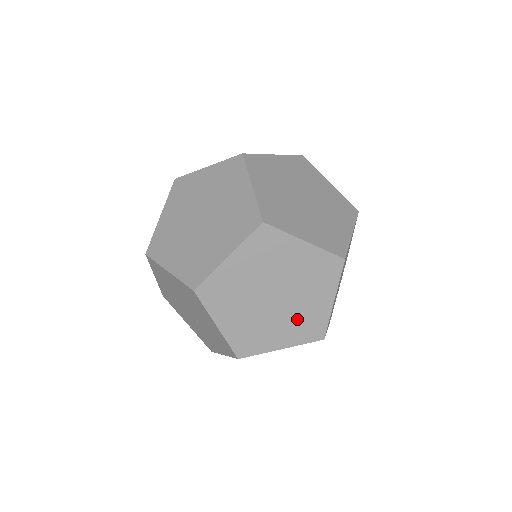
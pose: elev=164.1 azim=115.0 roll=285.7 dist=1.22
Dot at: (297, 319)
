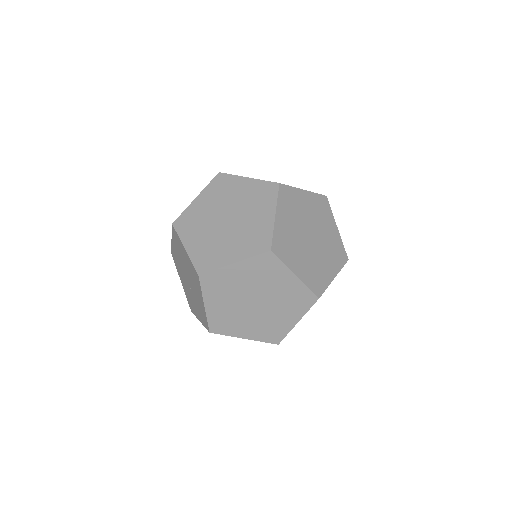
Dot at: (265, 324)
